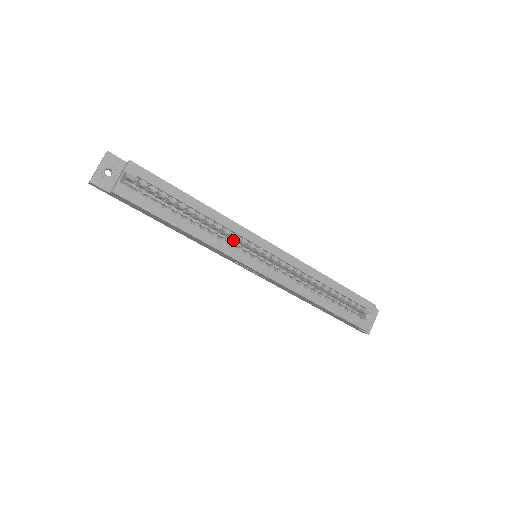
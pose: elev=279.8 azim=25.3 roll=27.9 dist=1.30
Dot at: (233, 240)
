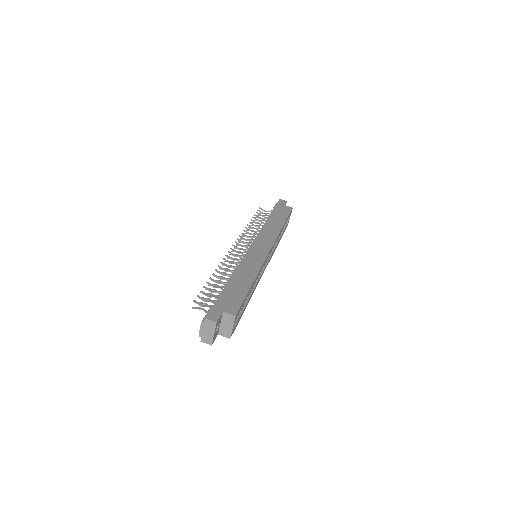
Dot at: occluded
